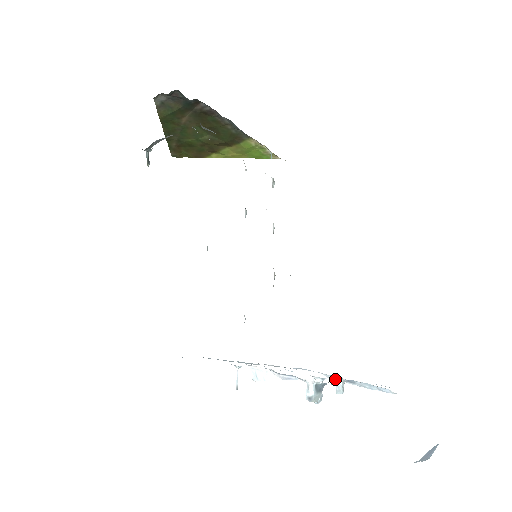
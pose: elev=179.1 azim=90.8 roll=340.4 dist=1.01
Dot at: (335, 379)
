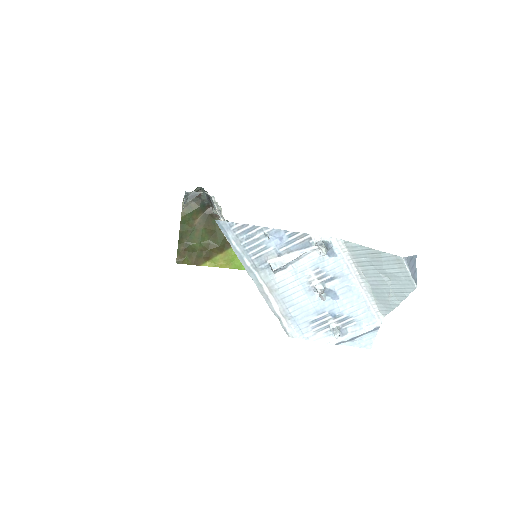
Dot at: (330, 340)
